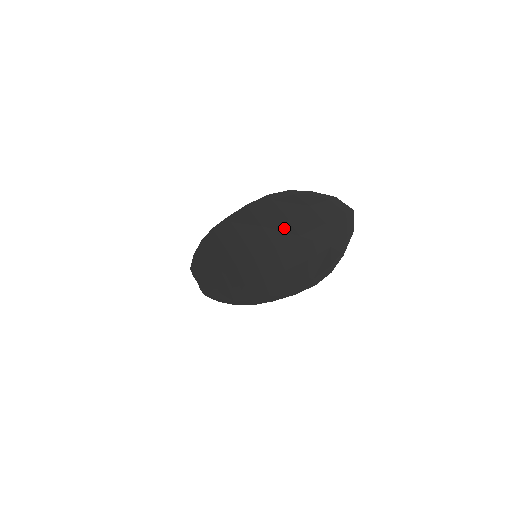
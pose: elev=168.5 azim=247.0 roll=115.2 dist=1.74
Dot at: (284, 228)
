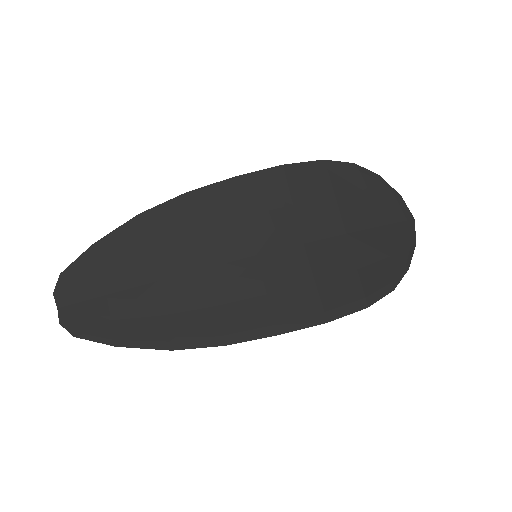
Dot at: (327, 216)
